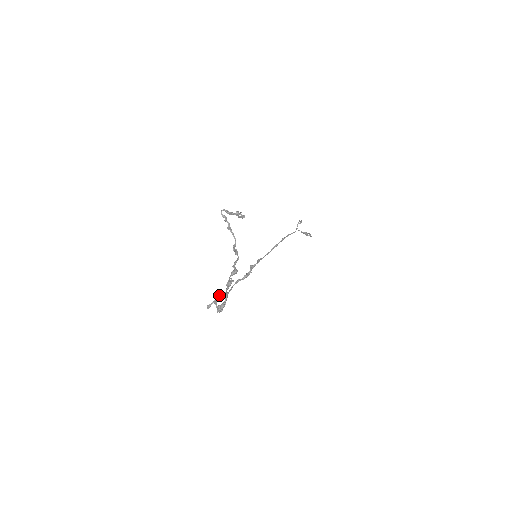
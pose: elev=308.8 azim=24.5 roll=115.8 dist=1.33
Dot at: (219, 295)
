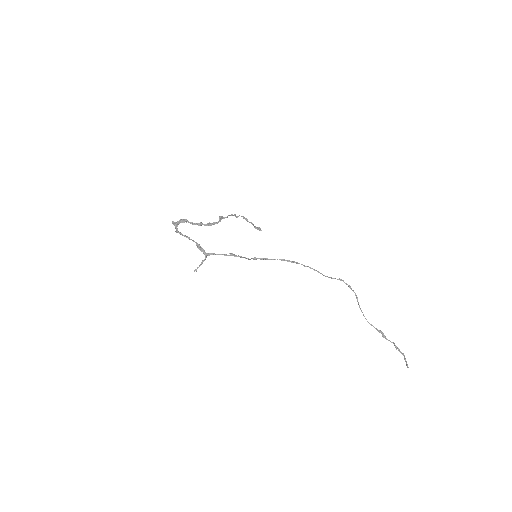
Dot at: occluded
